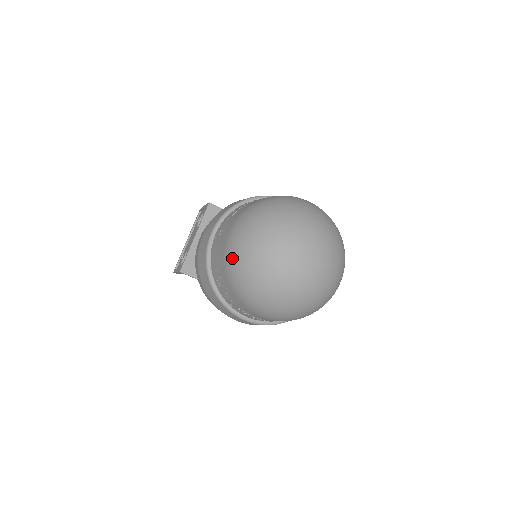
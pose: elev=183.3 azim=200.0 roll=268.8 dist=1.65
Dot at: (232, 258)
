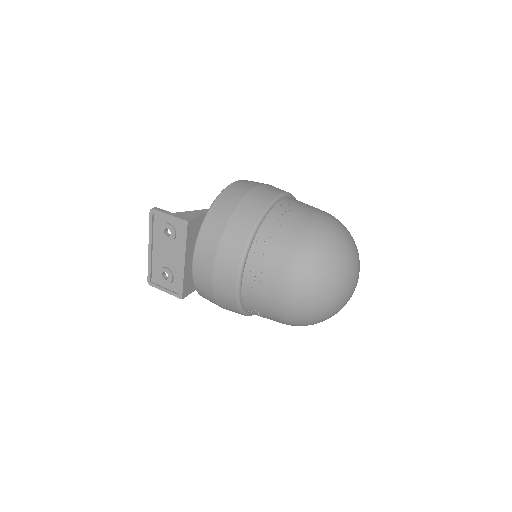
Dot at: (293, 315)
